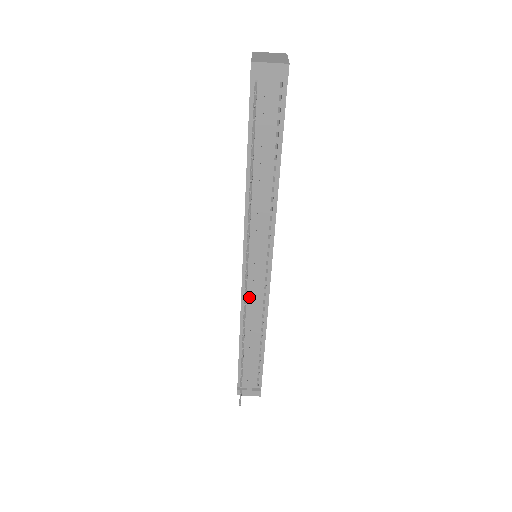
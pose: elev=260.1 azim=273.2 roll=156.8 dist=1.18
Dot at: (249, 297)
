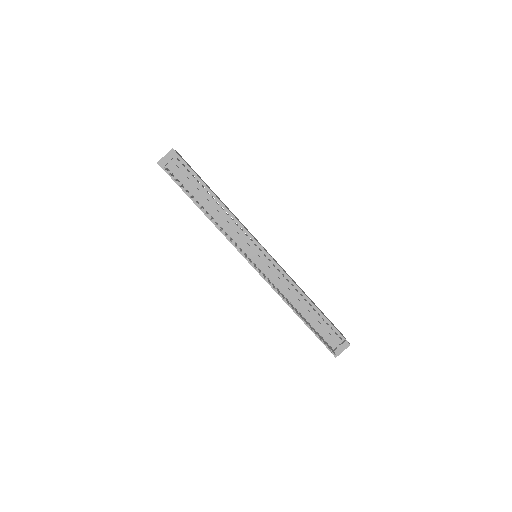
Dot at: (272, 280)
